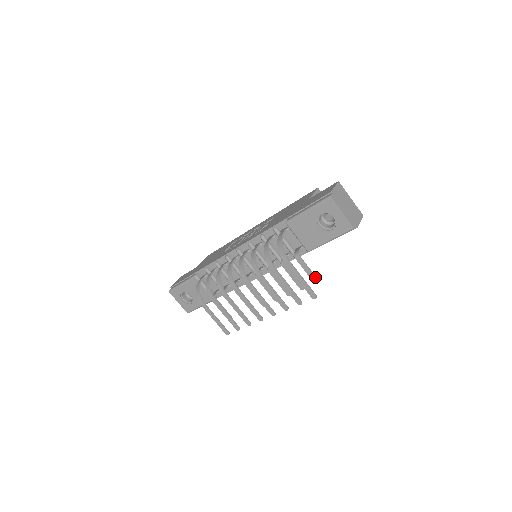
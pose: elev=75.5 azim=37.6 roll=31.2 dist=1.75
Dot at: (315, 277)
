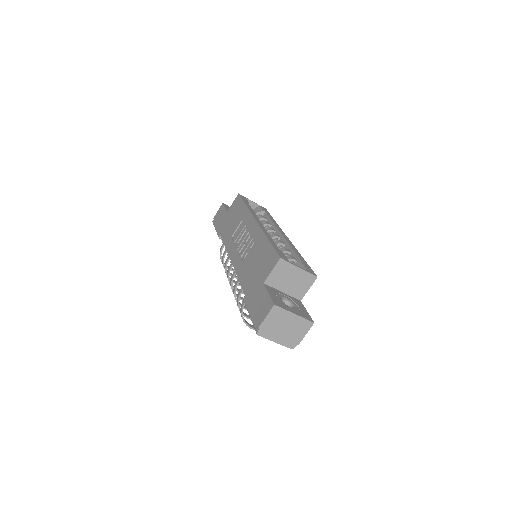
Dot at: occluded
